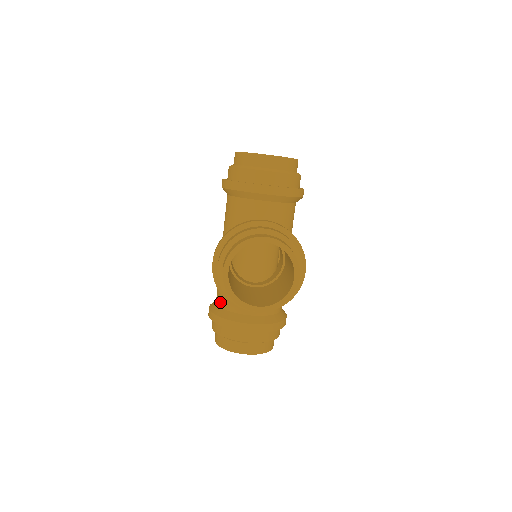
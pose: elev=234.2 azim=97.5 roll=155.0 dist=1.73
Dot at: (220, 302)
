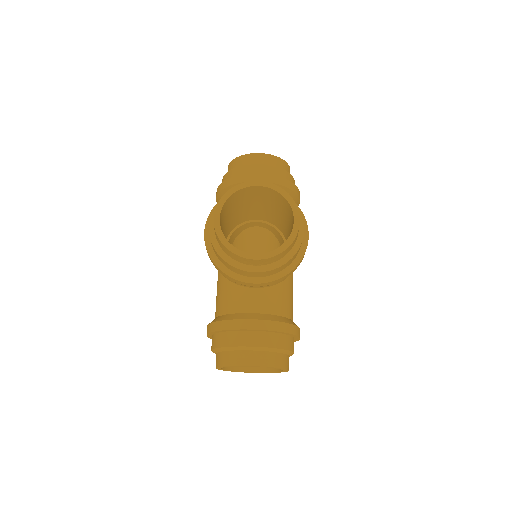
Dot at: (219, 310)
